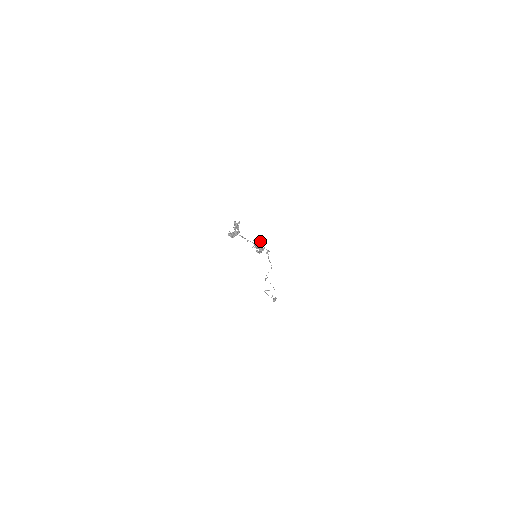
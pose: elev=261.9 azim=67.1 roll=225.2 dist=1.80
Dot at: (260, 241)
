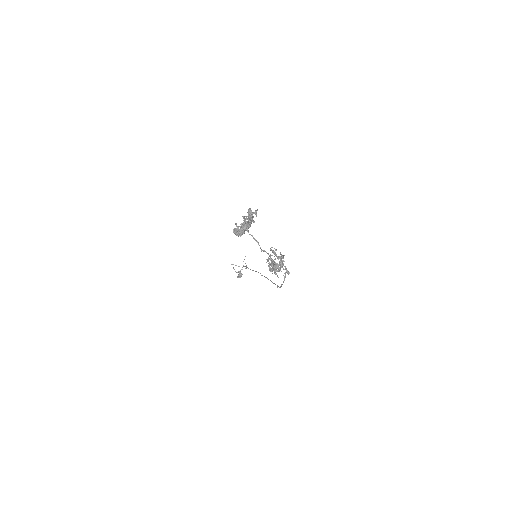
Dot at: (280, 252)
